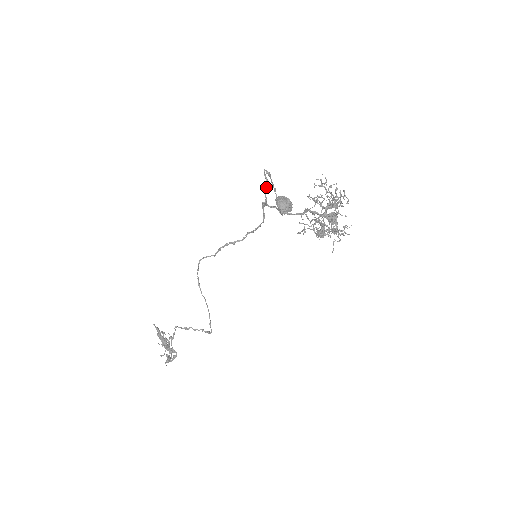
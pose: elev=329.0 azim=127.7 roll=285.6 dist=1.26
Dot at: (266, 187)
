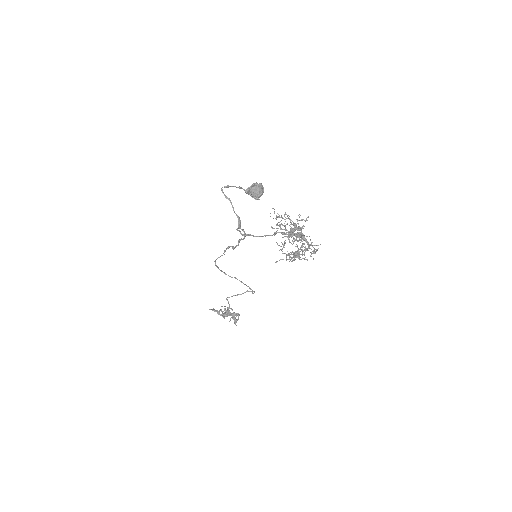
Dot at: (232, 207)
